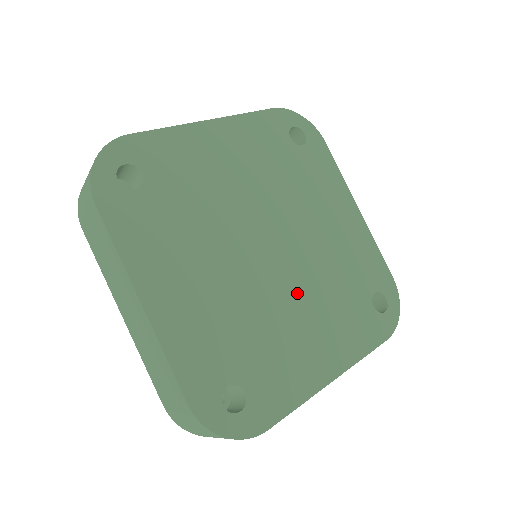
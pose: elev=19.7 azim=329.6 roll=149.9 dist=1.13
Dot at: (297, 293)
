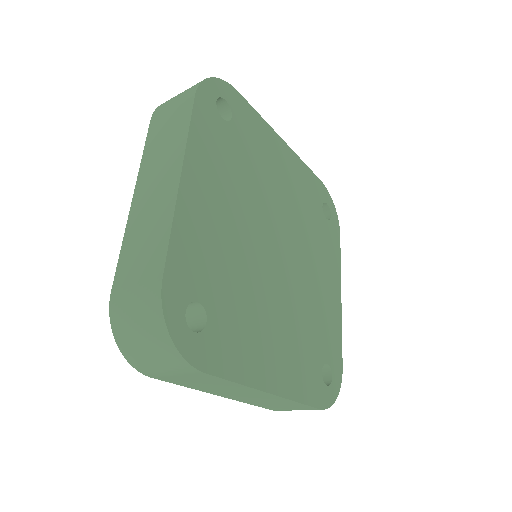
Dot at: (279, 299)
